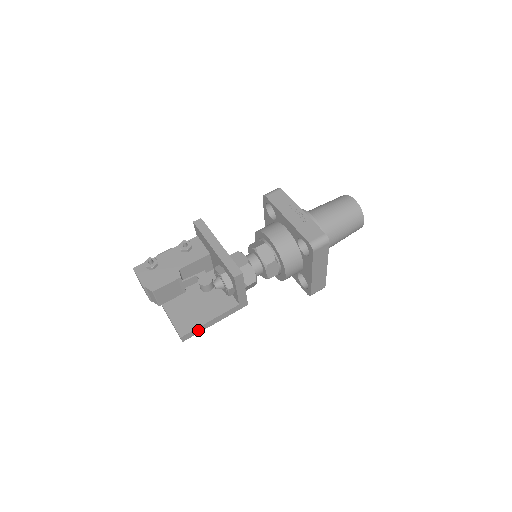
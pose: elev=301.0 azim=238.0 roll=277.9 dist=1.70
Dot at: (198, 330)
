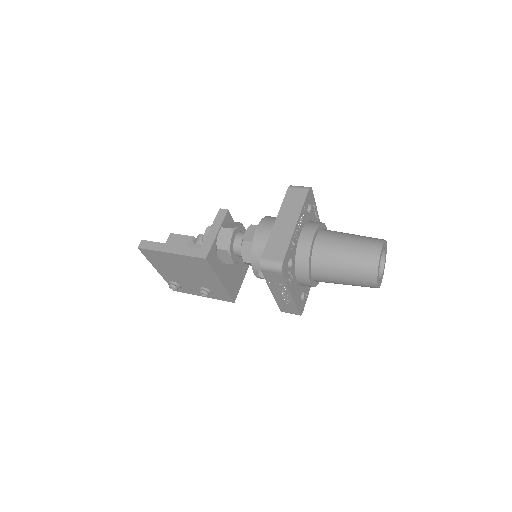
Dot at: (156, 247)
